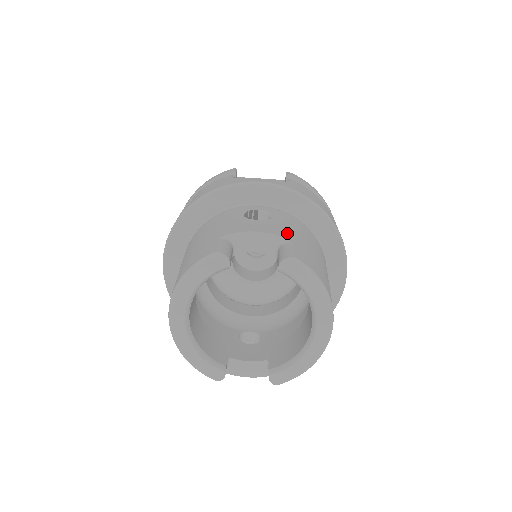
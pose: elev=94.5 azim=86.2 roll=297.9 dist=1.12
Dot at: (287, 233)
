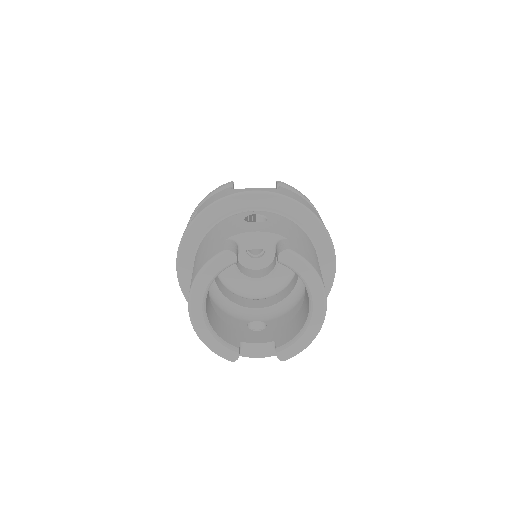
Dot at: (282, 231)
